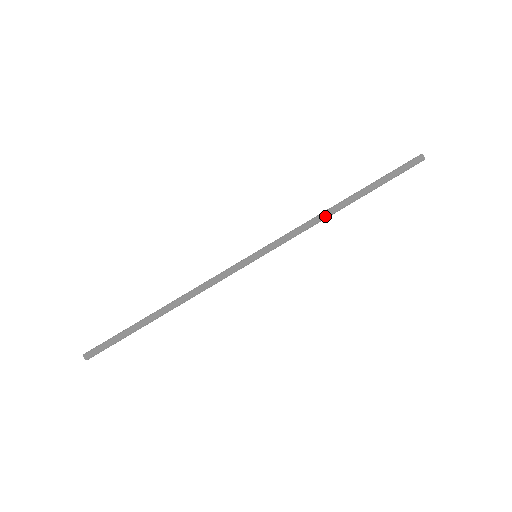
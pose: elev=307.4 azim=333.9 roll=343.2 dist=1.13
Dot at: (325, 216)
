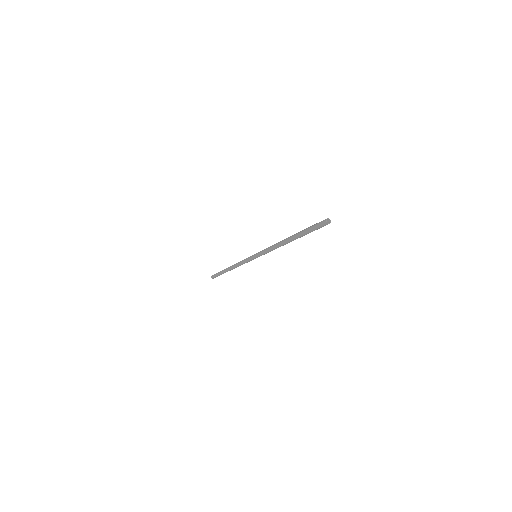
Dot at: (279, 245)
